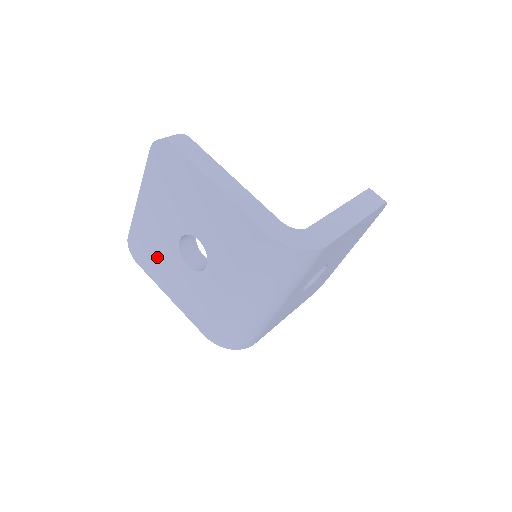
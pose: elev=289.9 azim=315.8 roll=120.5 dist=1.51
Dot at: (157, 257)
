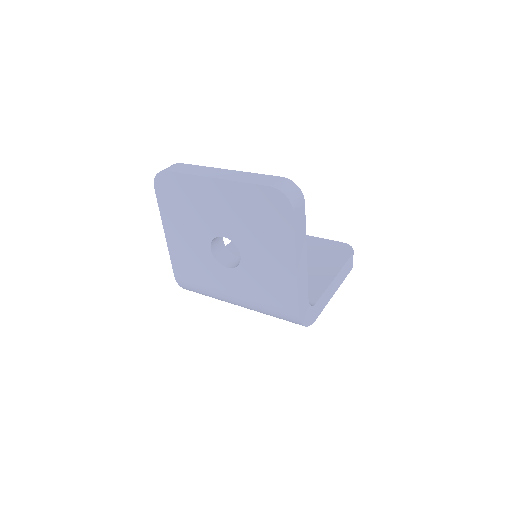
Dot at: (184, 213)
